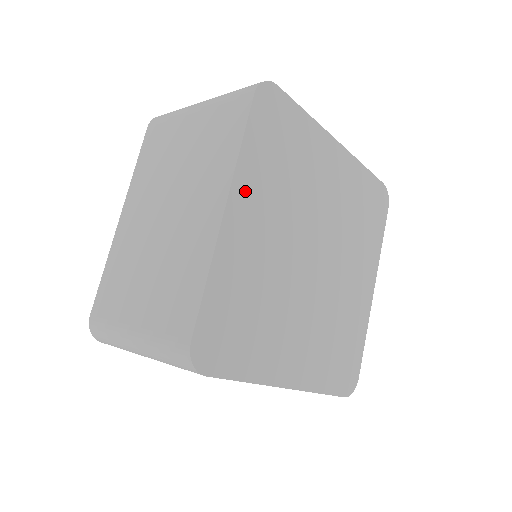
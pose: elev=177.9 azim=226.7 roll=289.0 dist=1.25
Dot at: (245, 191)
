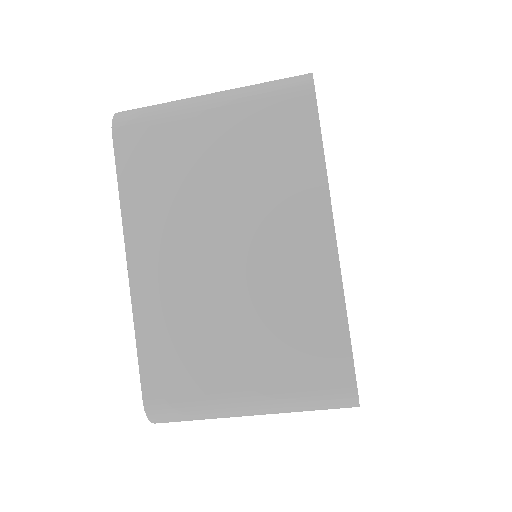
Dot at: occluded
